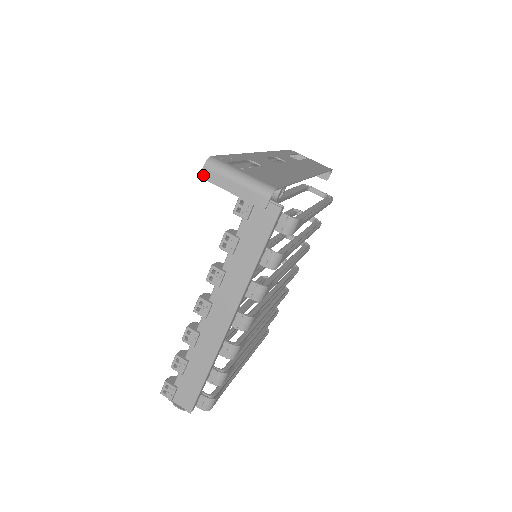
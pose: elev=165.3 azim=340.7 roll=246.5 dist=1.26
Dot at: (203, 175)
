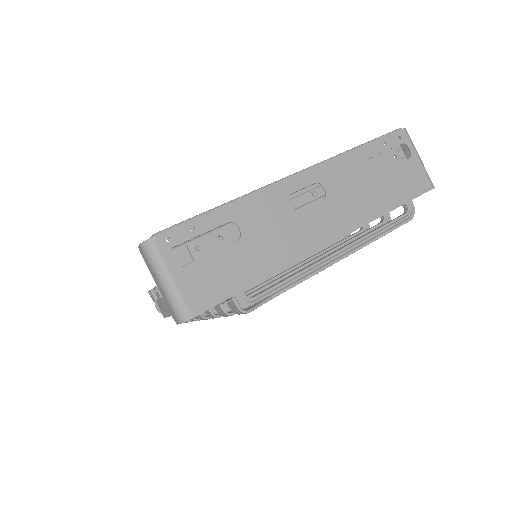
Dot at: (140, 249)
